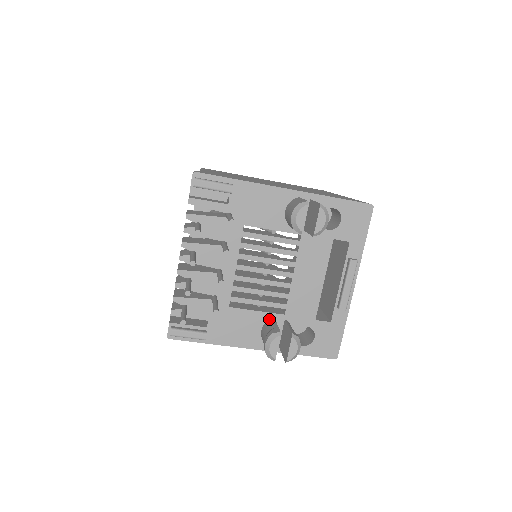
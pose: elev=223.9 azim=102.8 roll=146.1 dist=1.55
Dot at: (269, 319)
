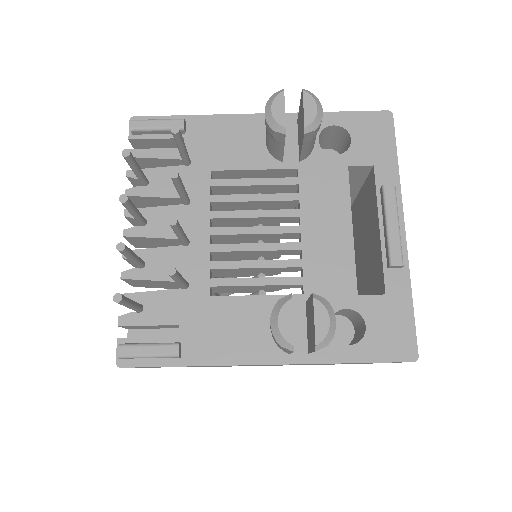
Dot at: occluded
